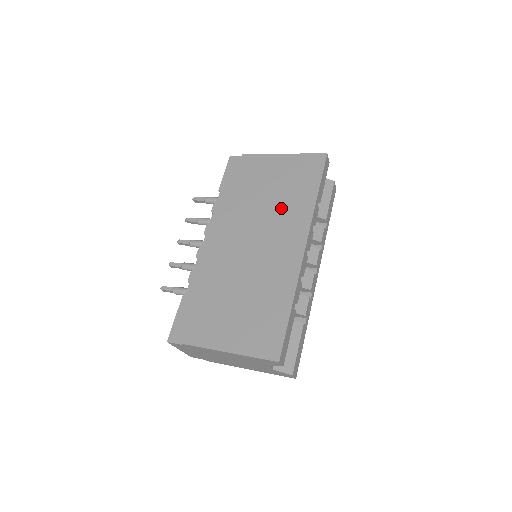
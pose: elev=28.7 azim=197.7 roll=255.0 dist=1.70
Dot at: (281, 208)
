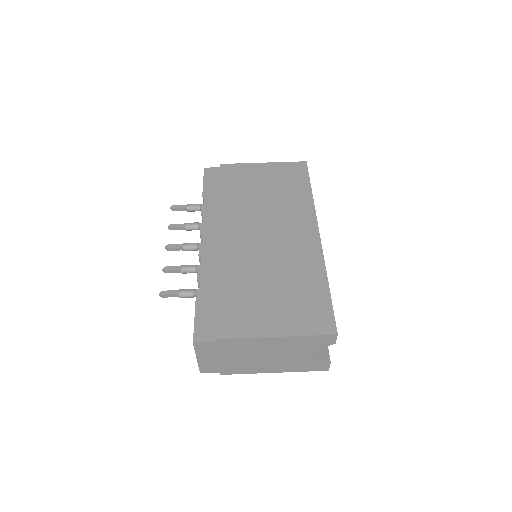
Dot at: (280, 204)
